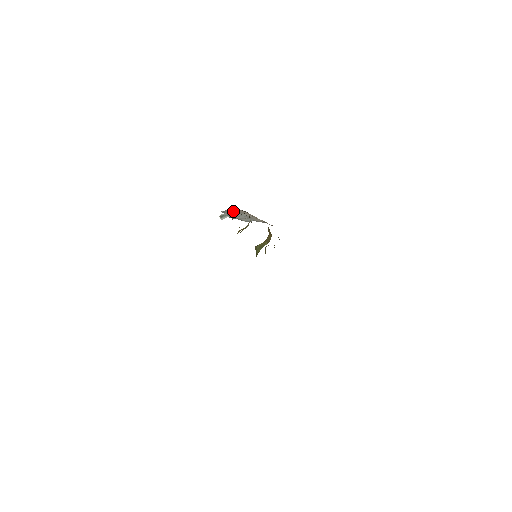
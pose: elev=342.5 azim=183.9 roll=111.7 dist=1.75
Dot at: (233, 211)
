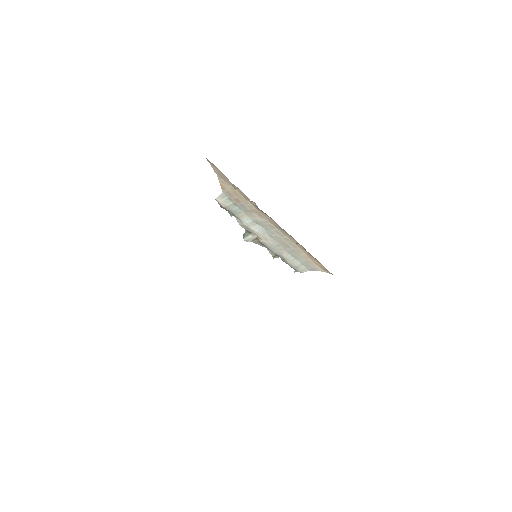
Dot at: (238, 208)
